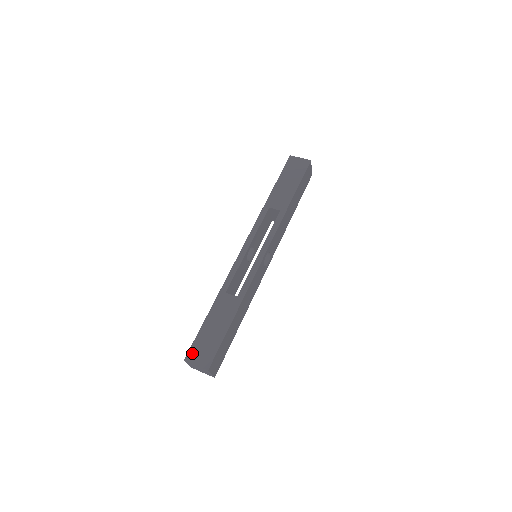
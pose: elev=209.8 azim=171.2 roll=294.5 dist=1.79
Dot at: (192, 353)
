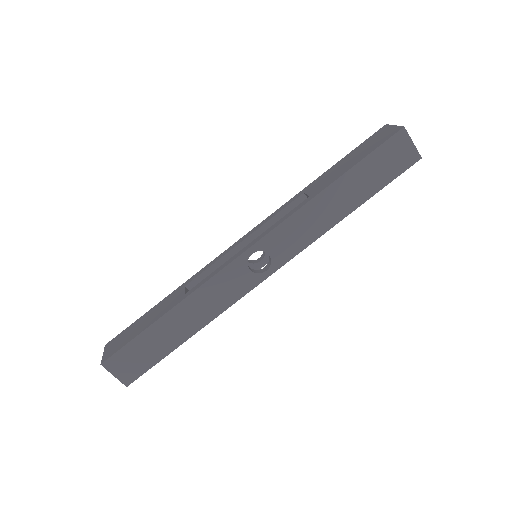
Dot at: (113, 340)
